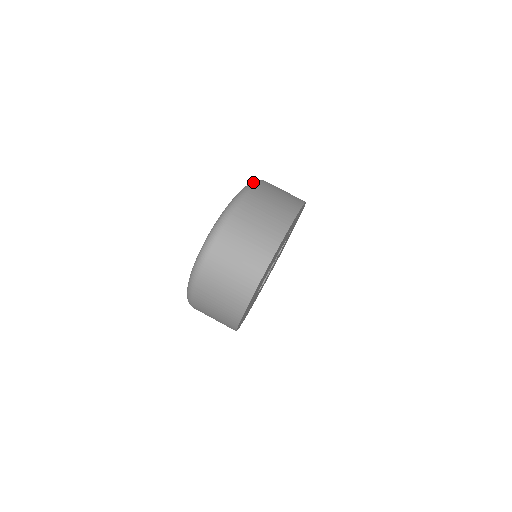
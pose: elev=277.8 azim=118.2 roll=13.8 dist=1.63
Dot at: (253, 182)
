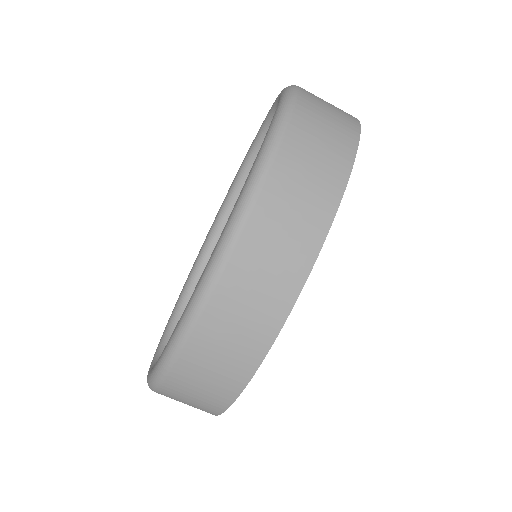
Dot at: (186, 327)
